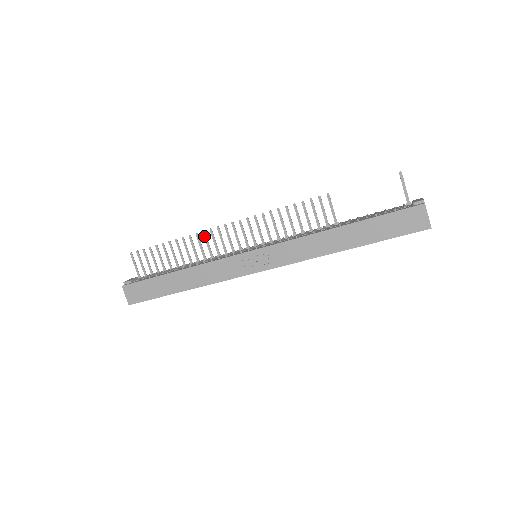
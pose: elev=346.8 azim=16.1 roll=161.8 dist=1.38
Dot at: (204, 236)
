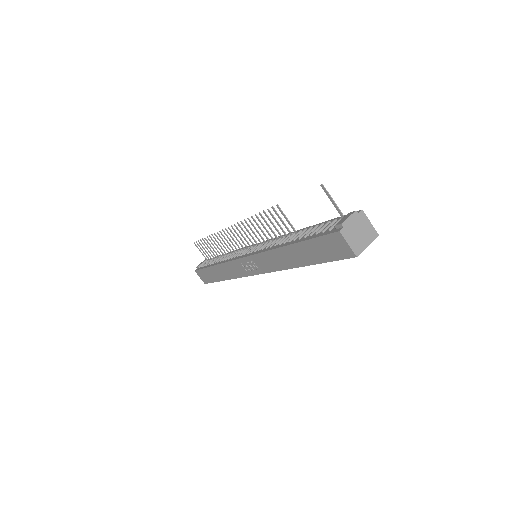
Dot at: (222, 235)
